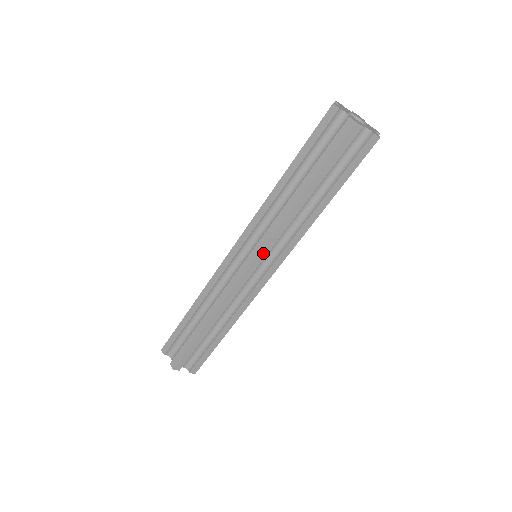
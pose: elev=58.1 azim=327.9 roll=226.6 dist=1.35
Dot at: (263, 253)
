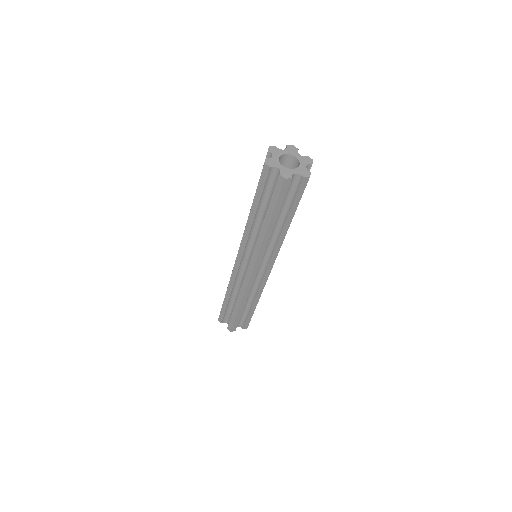
Dot at: (258, 263)
